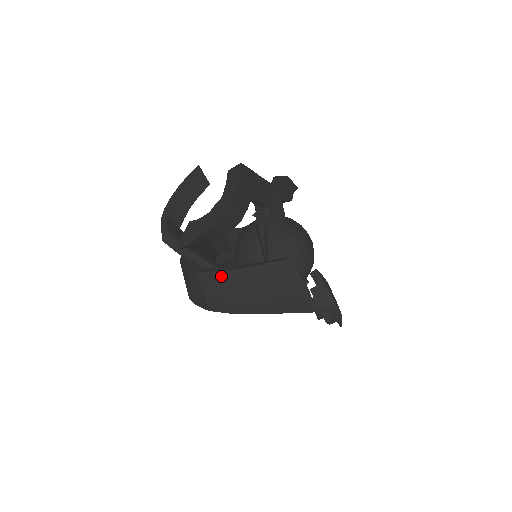
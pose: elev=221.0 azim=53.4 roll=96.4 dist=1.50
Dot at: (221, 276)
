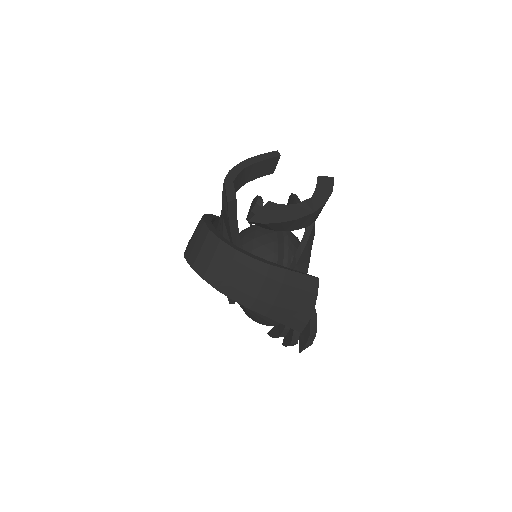
Dot at: (257, 265)
